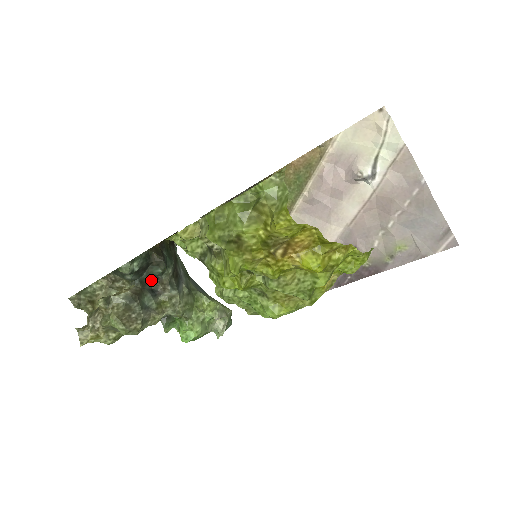
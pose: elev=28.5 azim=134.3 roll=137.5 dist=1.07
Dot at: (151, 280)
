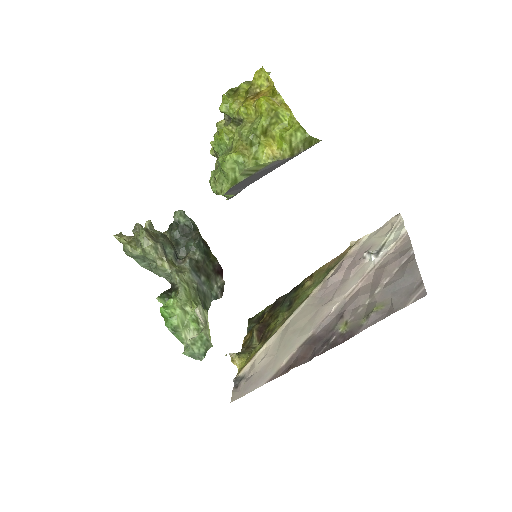
Dot at: (182, 252)
